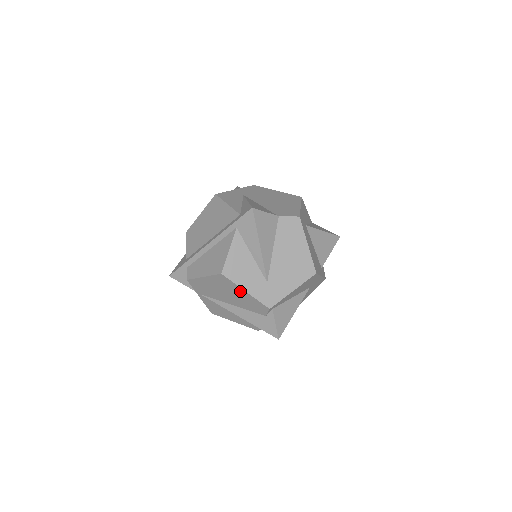
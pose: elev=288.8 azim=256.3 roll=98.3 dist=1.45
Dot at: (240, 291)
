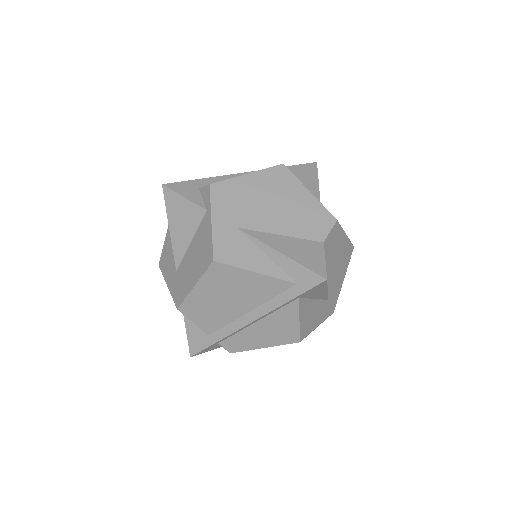
Dot at: occluded
